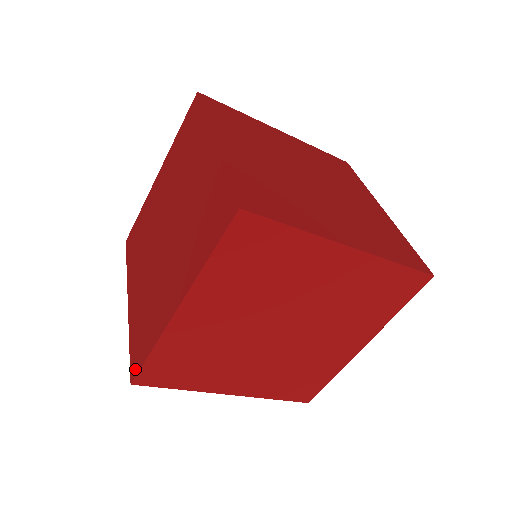
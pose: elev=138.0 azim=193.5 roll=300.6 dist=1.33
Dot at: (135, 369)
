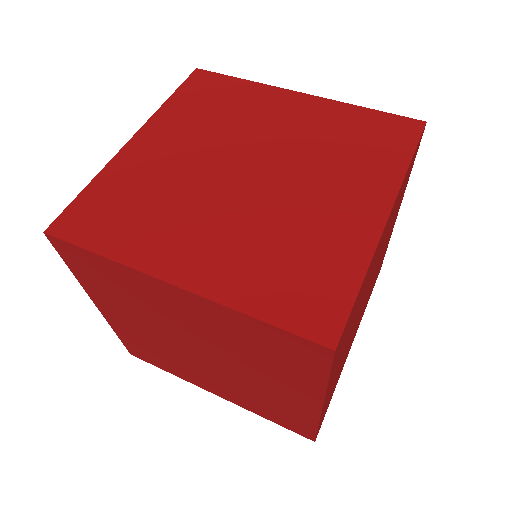
Dot at: (65, 230)
